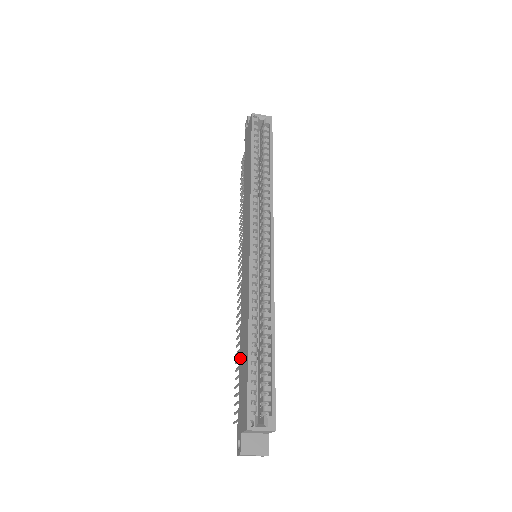
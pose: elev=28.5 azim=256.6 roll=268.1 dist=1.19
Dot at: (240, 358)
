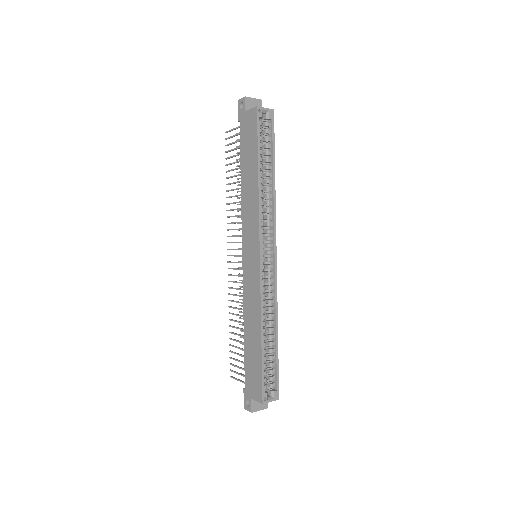
Dot at: (245, 343)
